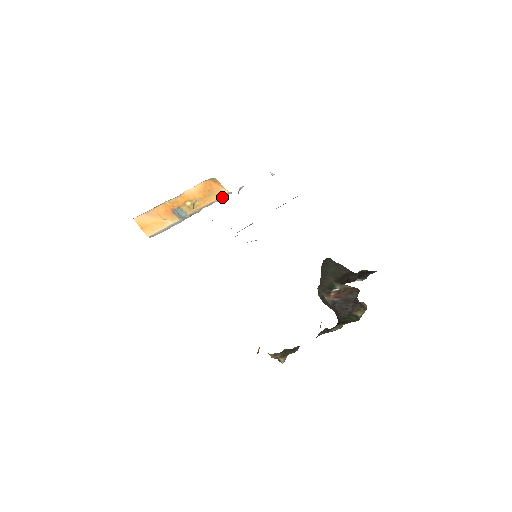
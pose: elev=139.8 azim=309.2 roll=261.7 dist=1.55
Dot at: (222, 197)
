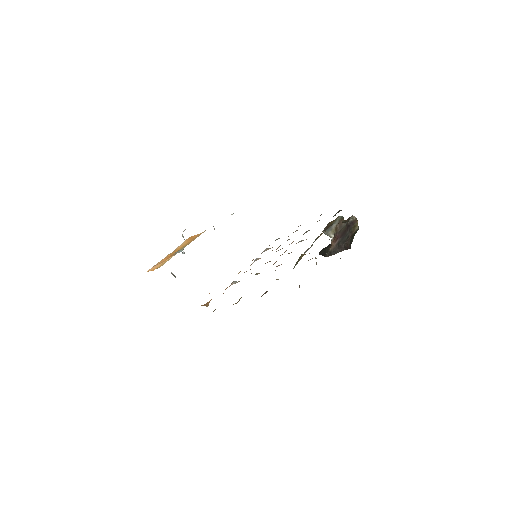
Dot at: (203, 232)
